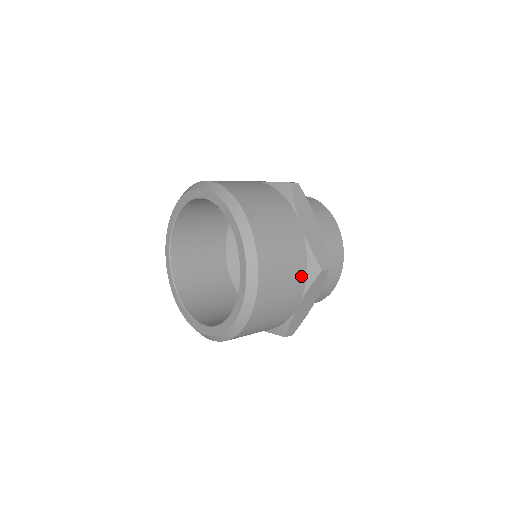
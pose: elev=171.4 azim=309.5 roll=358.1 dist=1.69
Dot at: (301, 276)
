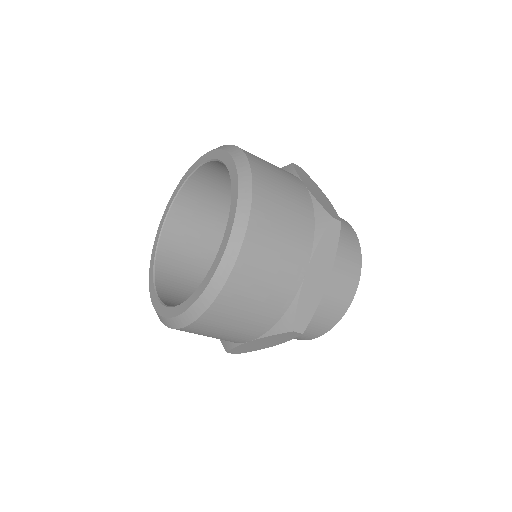
Dot at: (307, 225)
